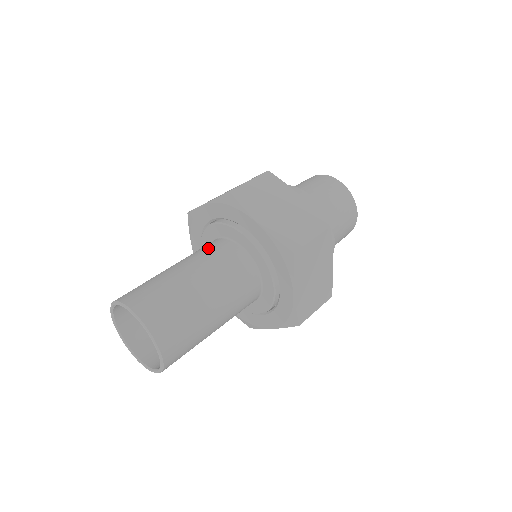
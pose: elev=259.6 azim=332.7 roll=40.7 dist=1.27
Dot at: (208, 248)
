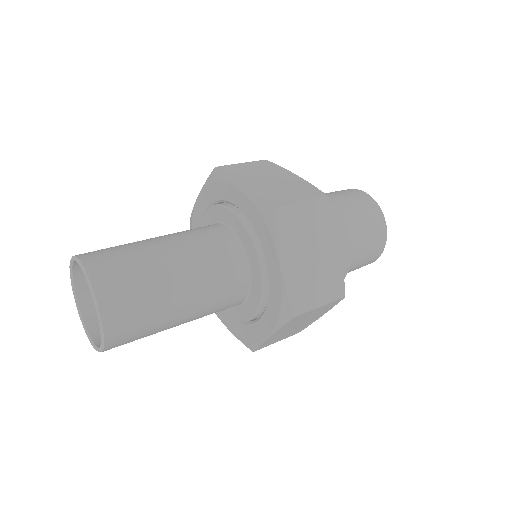
Dot at: occluded
